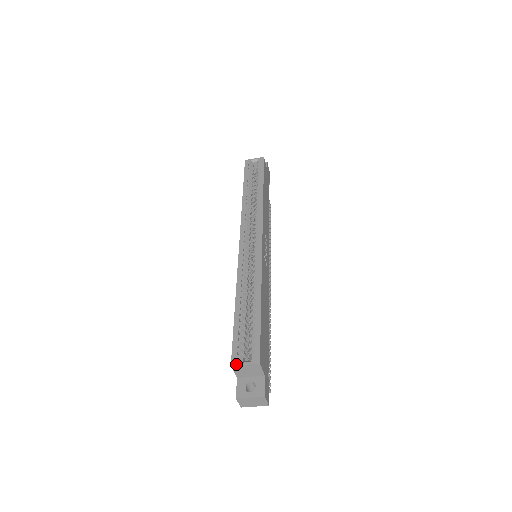
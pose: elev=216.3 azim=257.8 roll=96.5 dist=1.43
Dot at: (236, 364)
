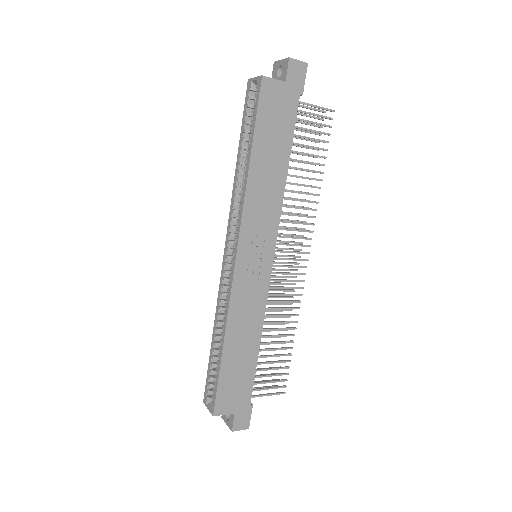
Dot at: (205, 404)
